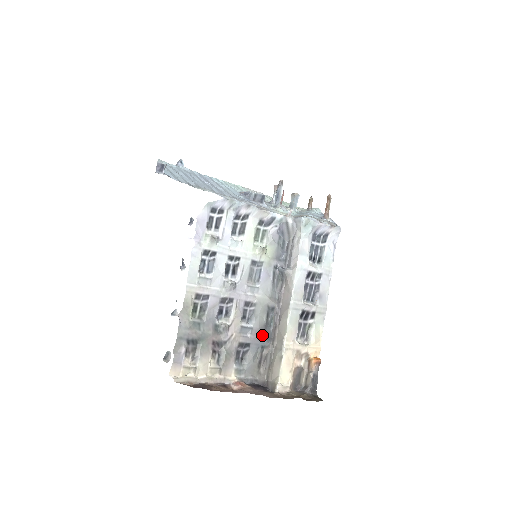
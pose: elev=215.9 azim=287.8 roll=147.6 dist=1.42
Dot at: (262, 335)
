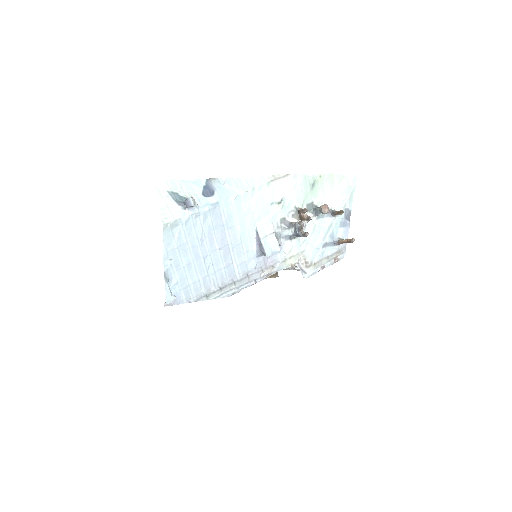
Dot at: occluded
